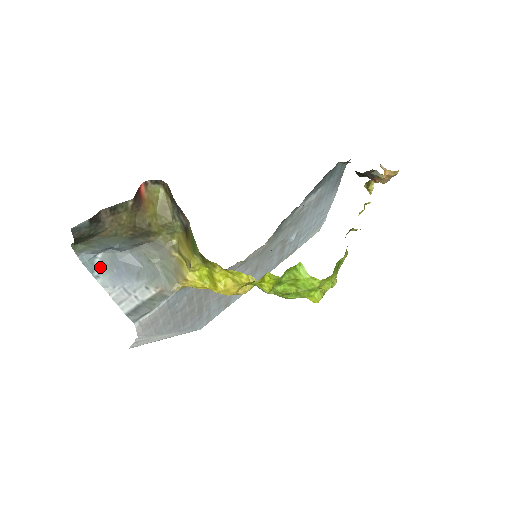
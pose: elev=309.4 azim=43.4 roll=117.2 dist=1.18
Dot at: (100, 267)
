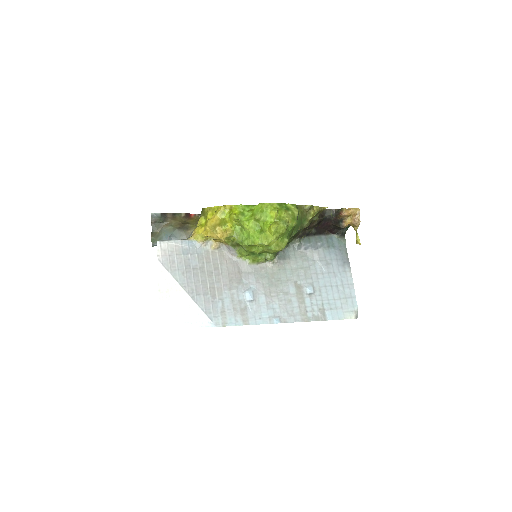
Dot at: occluded
